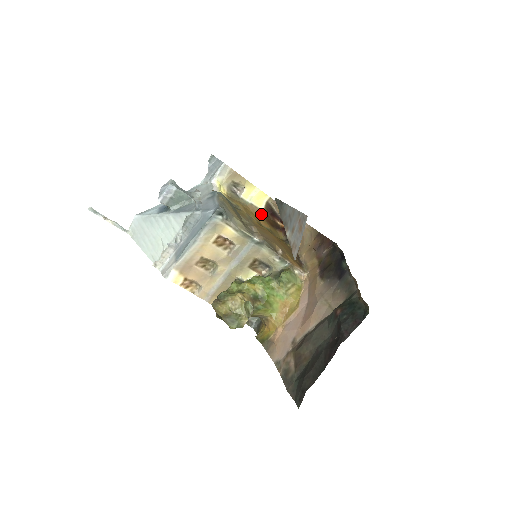
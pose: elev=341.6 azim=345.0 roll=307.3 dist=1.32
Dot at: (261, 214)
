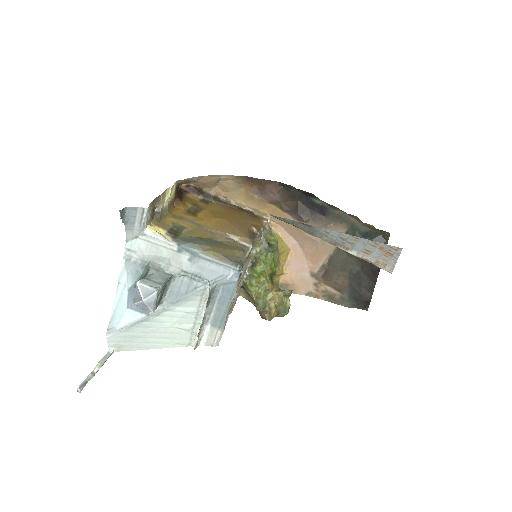
Dot at: (174, 201)
